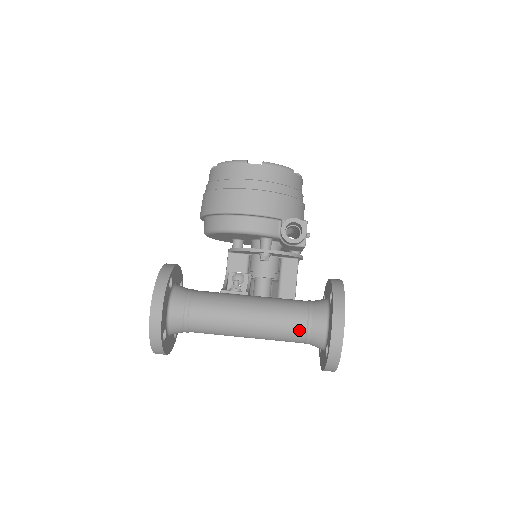
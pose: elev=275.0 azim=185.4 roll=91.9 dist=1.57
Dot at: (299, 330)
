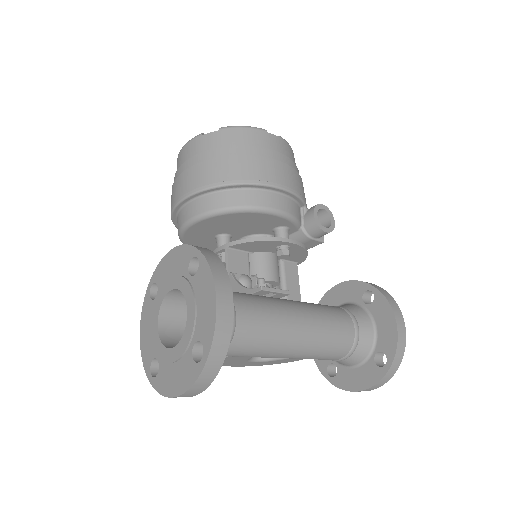
Dot at: (348, 337)
